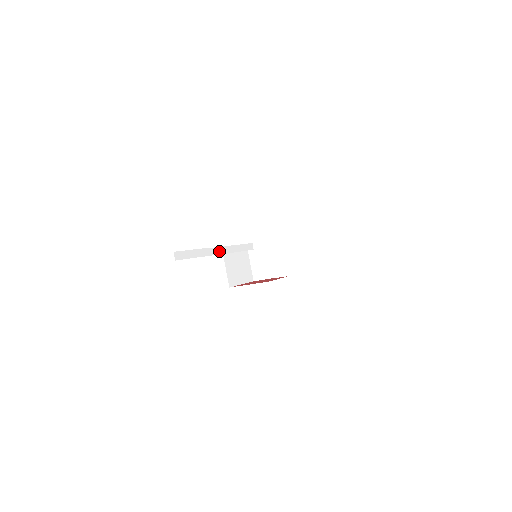
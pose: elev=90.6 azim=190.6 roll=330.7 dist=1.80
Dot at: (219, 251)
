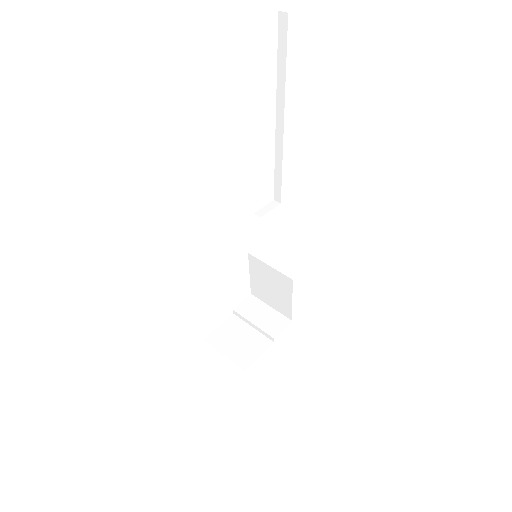
Dot at: occluded
